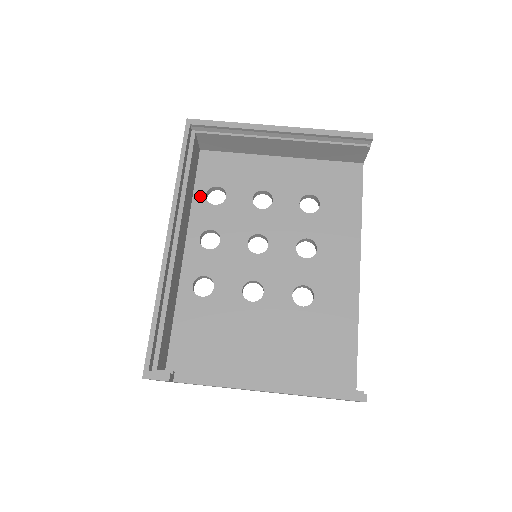
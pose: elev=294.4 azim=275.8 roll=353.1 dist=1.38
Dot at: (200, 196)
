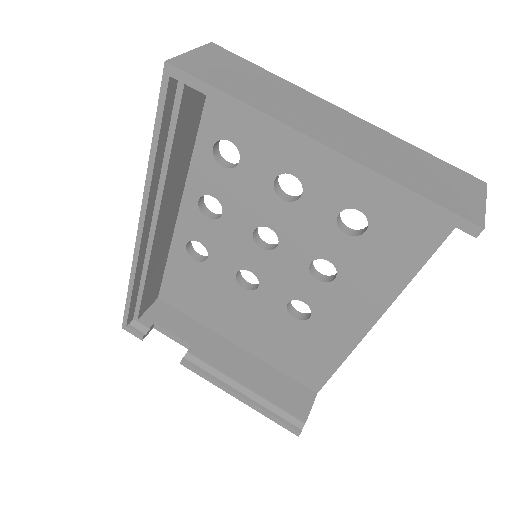
Dot at: (205, 146)
